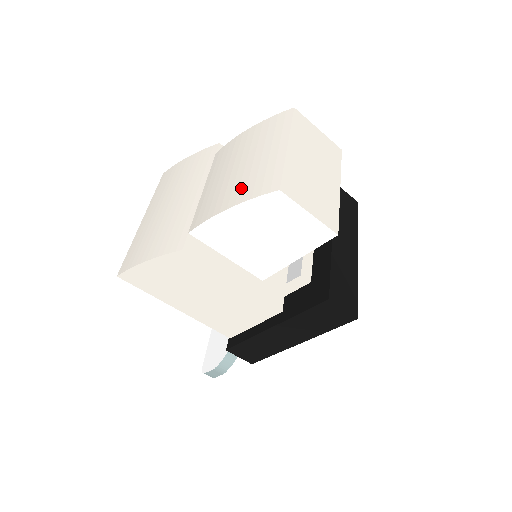
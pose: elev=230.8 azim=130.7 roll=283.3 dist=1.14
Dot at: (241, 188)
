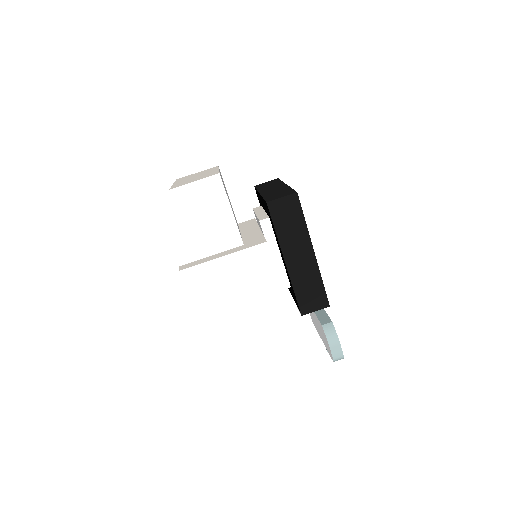
Dot at: occluded
